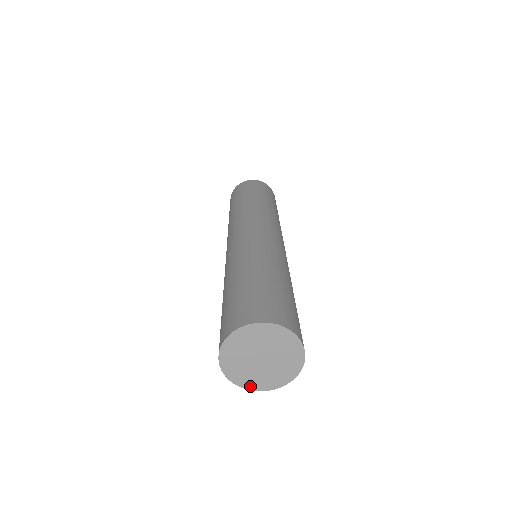
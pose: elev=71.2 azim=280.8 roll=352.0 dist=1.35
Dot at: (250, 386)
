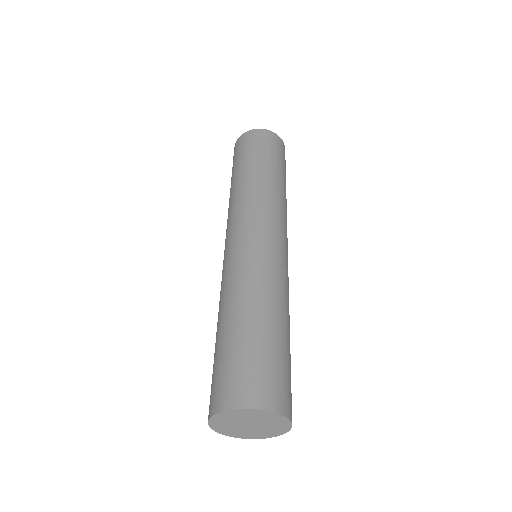
Dot at: (223, 432)
